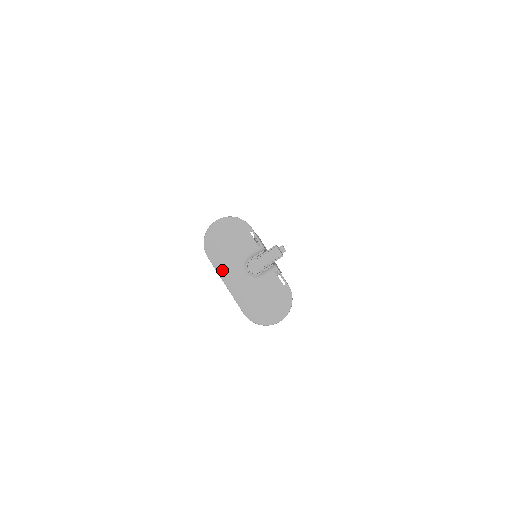
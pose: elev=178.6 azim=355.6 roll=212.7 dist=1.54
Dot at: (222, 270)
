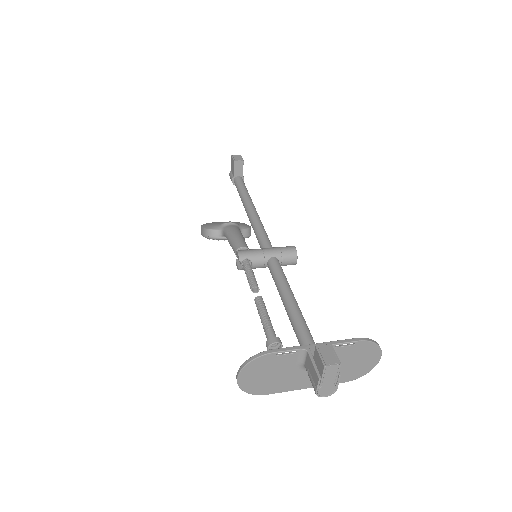
Dot at: (290, 388)
